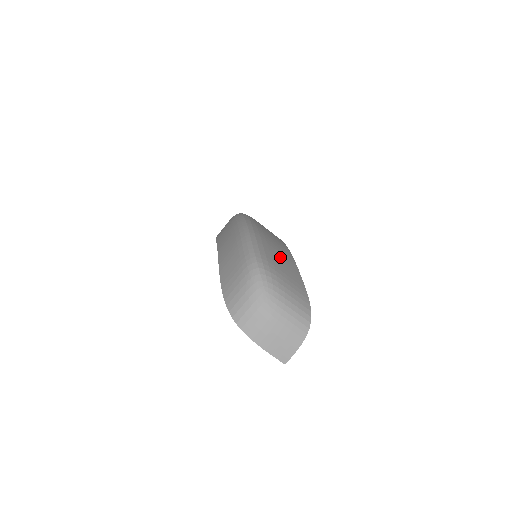
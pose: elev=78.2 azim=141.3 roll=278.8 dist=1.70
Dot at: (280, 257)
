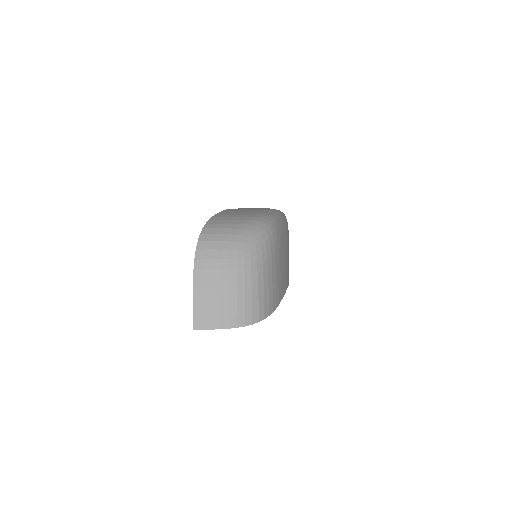
Dot at: (286, 258)
